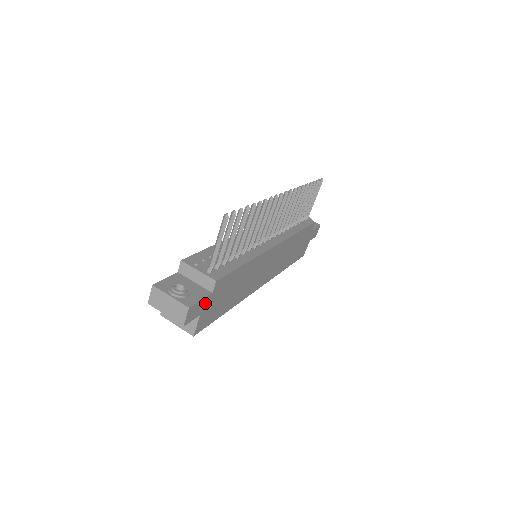
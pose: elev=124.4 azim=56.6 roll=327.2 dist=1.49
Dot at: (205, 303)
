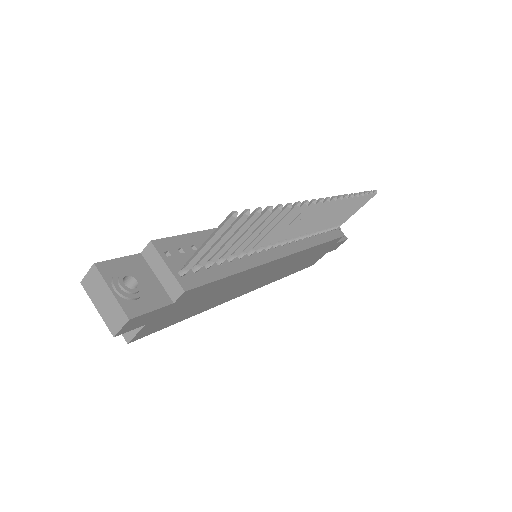
Dot at: (158, 313)
